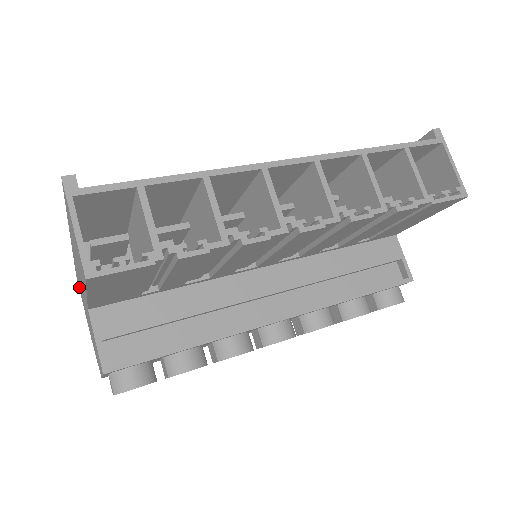
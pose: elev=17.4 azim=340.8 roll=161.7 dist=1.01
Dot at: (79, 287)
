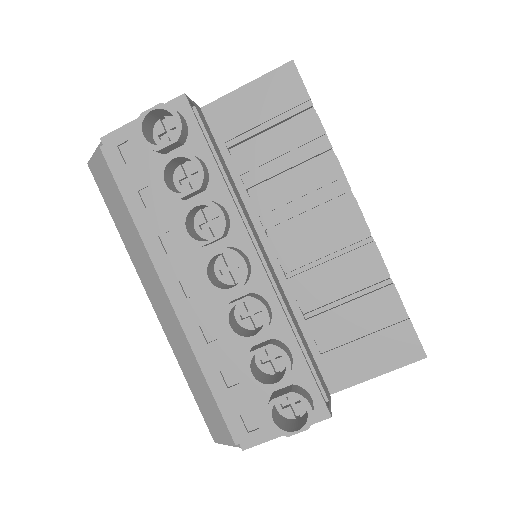
Dot at: occluded
